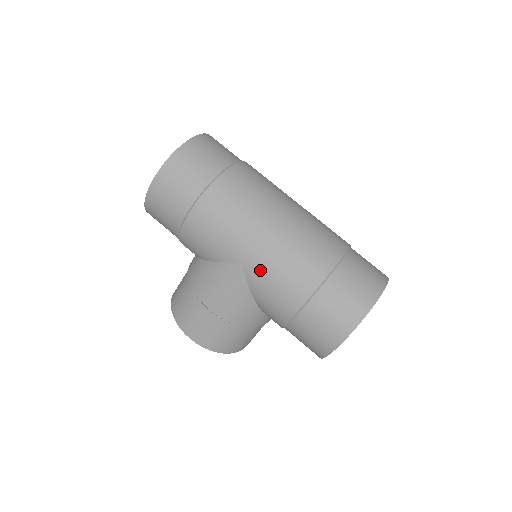
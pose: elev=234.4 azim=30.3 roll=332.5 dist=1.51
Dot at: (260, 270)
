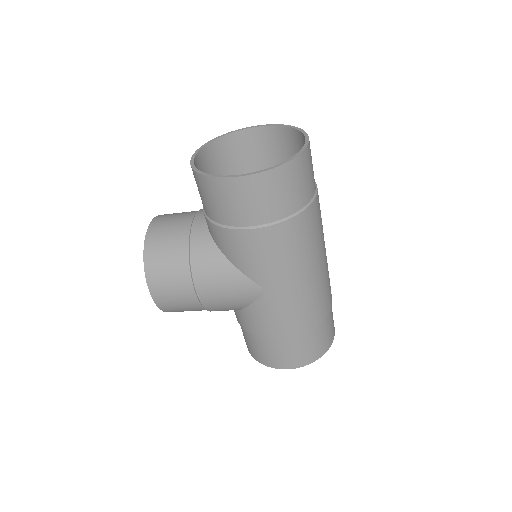
Dot at: (276, 303)
